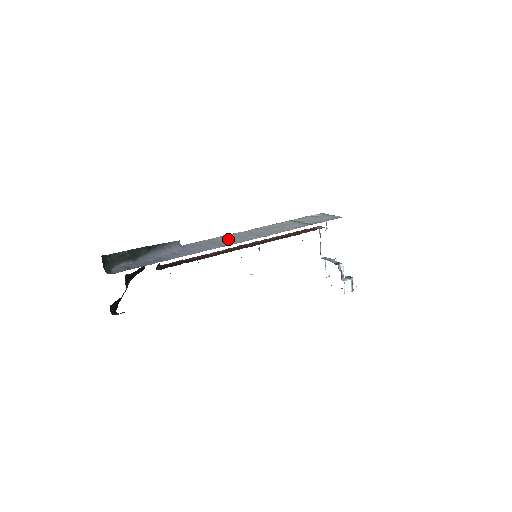
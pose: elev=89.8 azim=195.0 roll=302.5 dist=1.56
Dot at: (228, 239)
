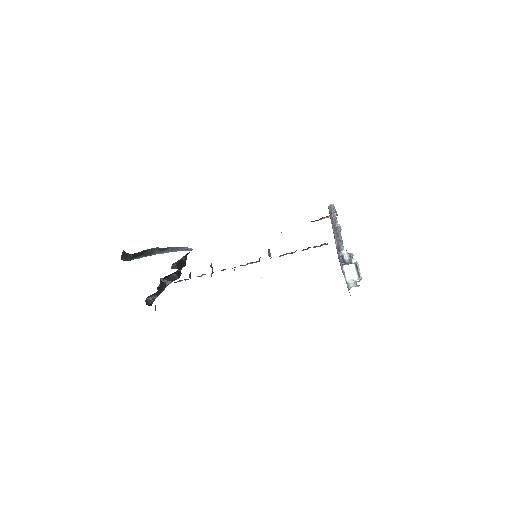
Dot at: occluded
